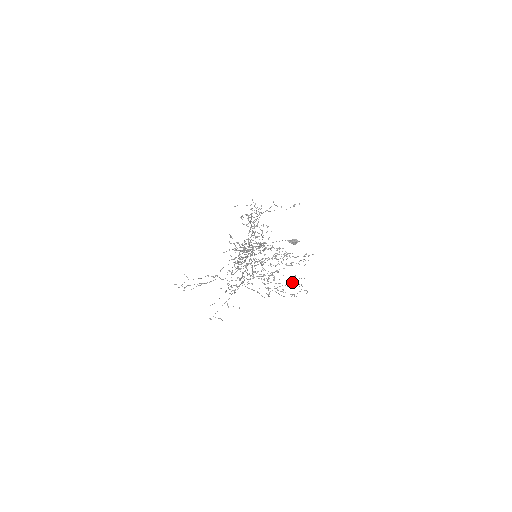
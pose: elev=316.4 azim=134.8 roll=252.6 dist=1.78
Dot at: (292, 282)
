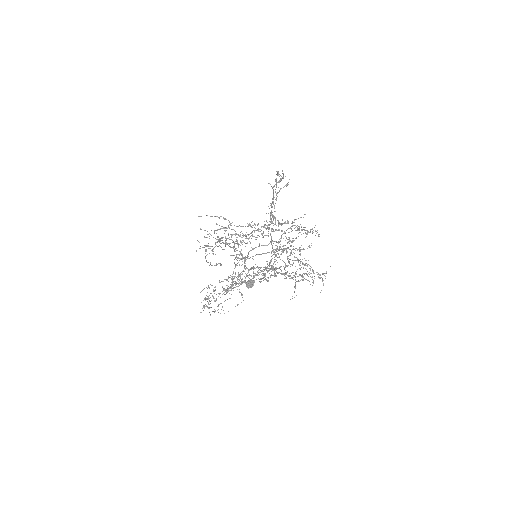
Dot at: occluded
